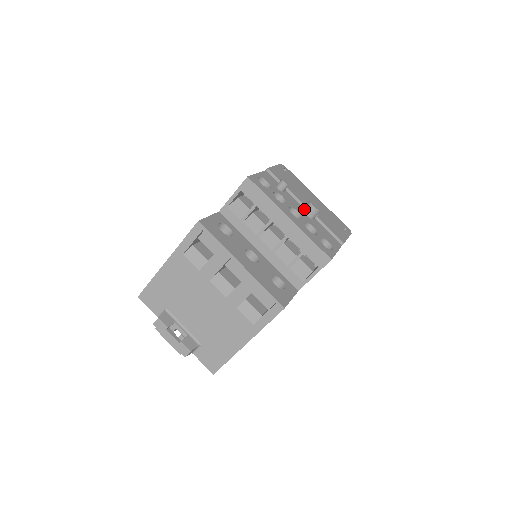
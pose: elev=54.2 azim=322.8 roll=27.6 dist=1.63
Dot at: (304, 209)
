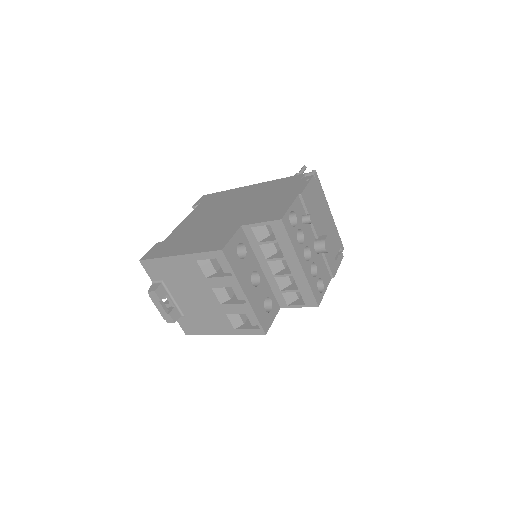
Dot at: (316, 245)
